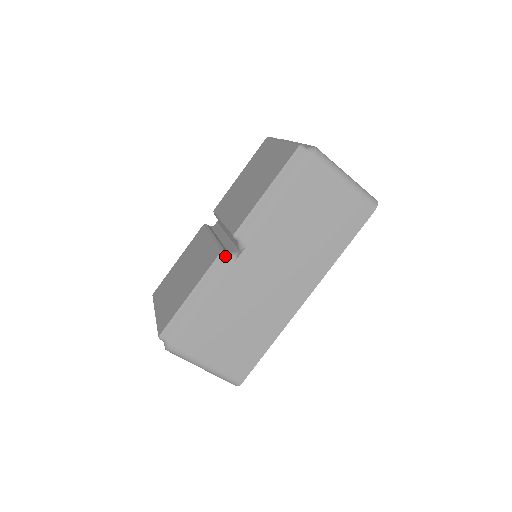
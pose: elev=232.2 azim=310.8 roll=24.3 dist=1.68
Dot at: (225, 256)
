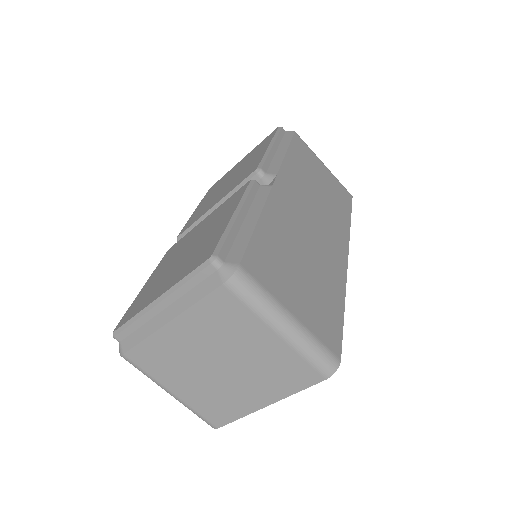
Dot at: (258, 183)
